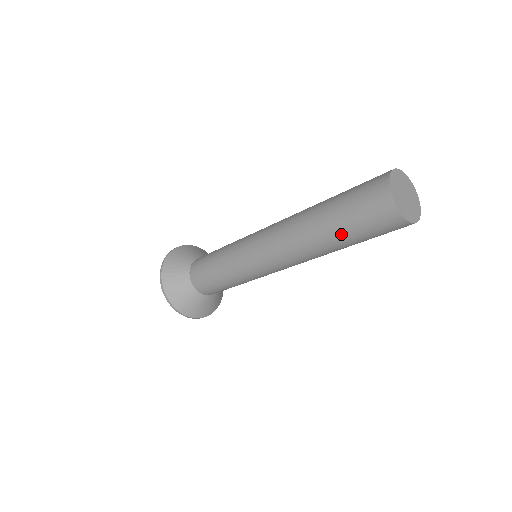
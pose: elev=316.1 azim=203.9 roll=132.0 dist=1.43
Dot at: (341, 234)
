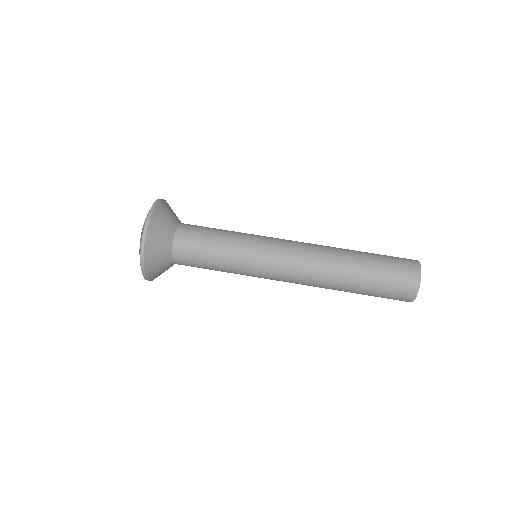
Dot at: occluded
